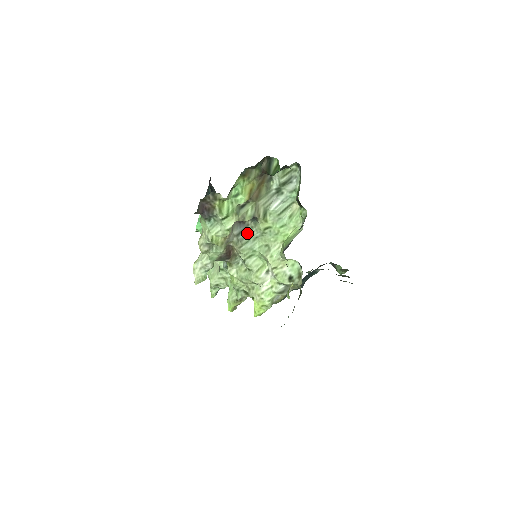
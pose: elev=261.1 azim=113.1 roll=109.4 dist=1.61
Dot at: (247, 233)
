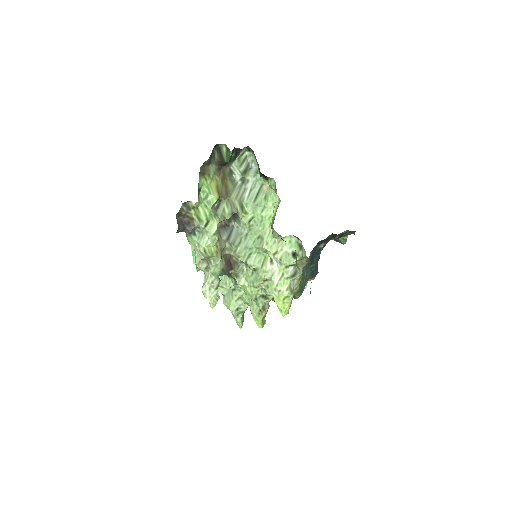
Dot at: (236, 234)
